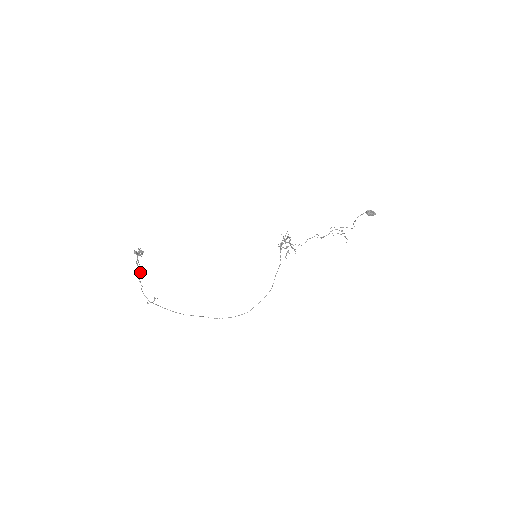
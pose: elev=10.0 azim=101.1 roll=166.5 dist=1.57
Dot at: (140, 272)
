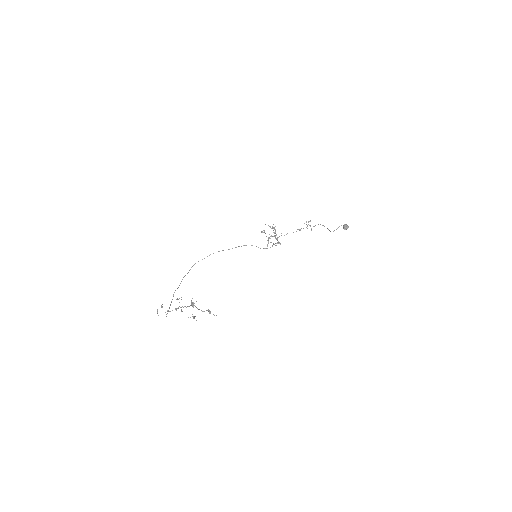
Dot at: (182, 311)
